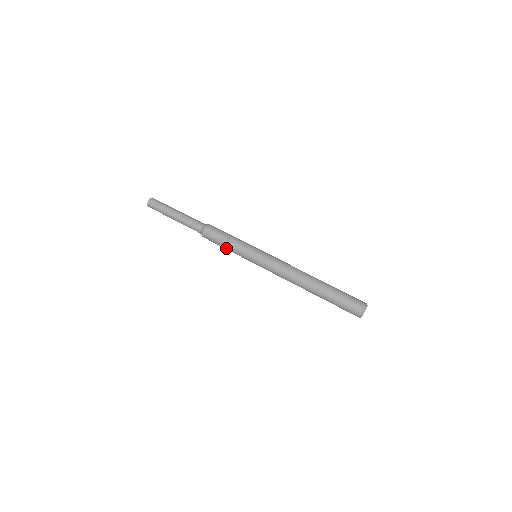
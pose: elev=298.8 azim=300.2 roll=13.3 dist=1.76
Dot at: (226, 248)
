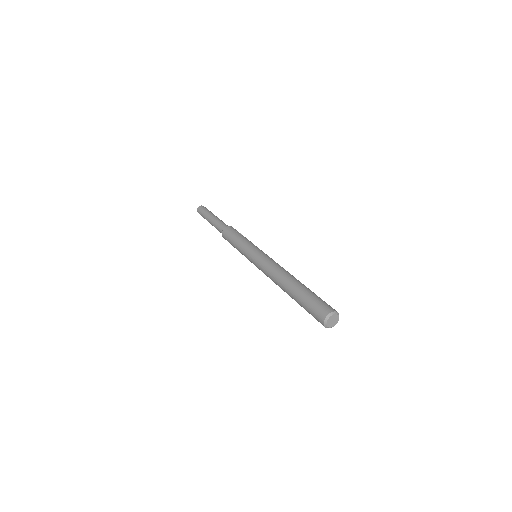
Dot at: (235, 243)
